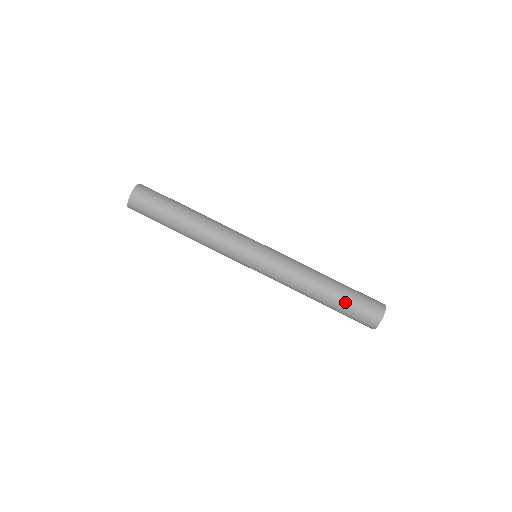
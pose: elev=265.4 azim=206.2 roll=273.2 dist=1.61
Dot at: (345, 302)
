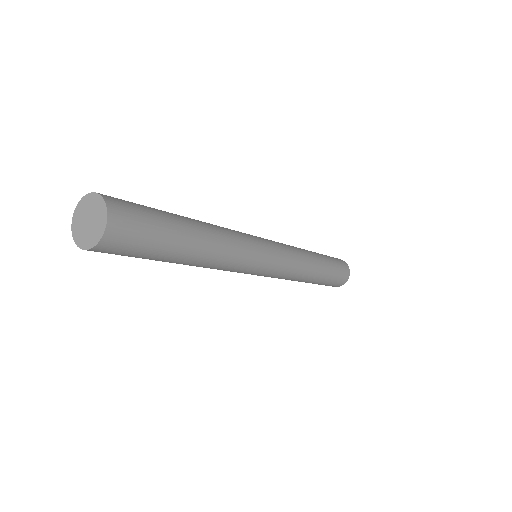
Dot at: (332, 271)
